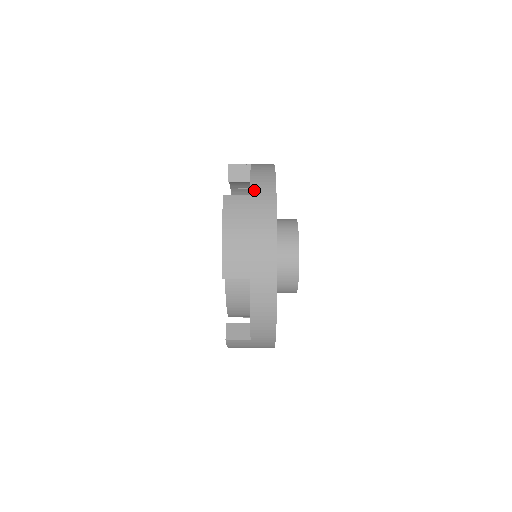
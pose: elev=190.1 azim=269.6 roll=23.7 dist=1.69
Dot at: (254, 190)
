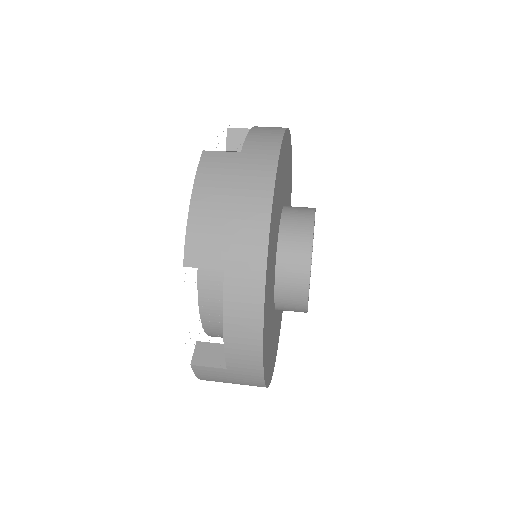
Dot at: (231, 365)
